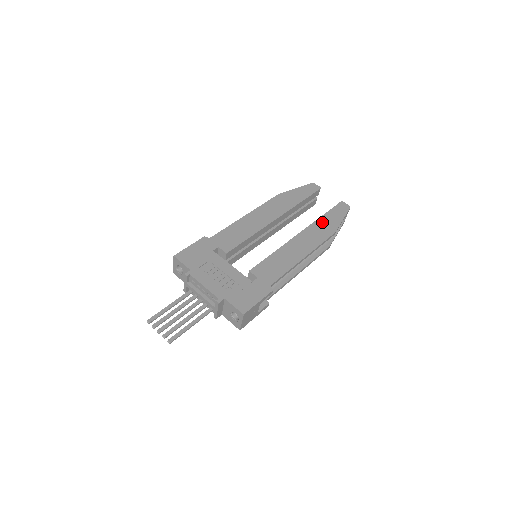
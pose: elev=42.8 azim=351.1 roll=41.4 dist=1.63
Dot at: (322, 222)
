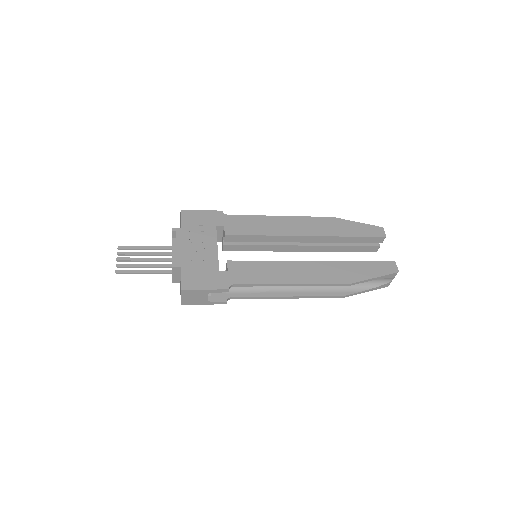
Dot at: (348, 266)
